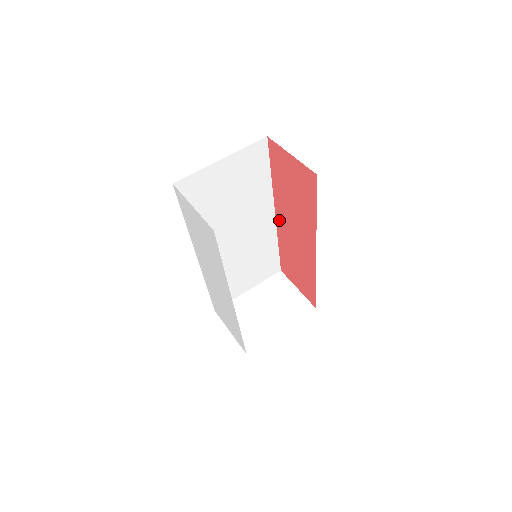
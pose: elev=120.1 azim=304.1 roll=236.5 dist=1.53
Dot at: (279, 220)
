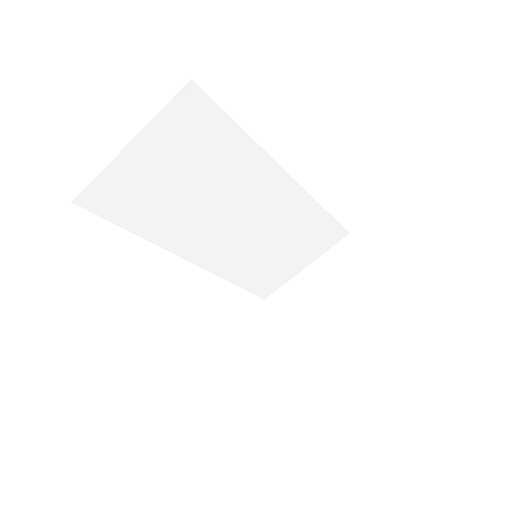
Dot at: occluded
